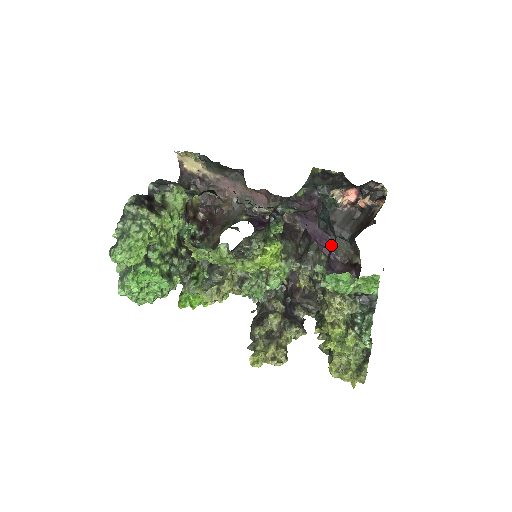
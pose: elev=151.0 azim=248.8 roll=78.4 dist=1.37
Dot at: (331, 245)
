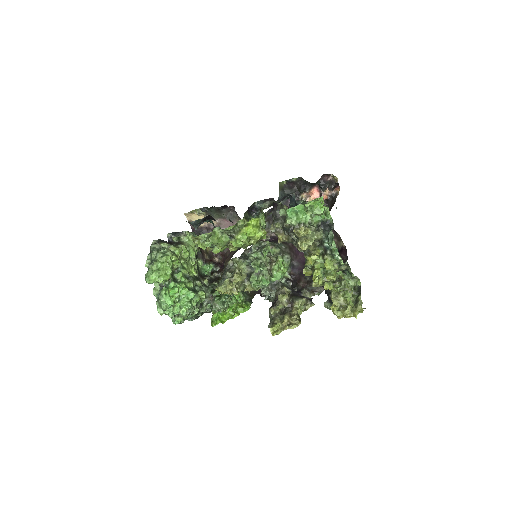
Dot at: occluded
